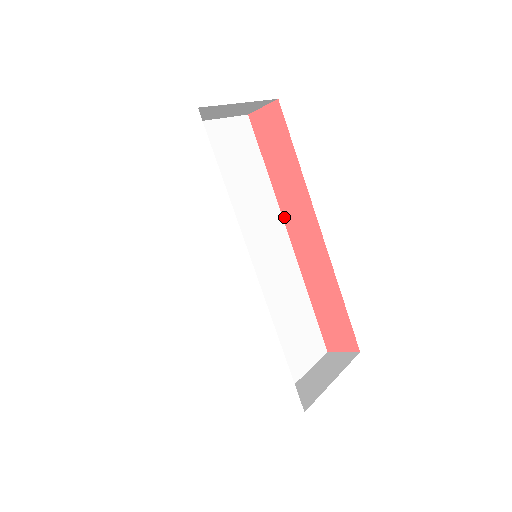
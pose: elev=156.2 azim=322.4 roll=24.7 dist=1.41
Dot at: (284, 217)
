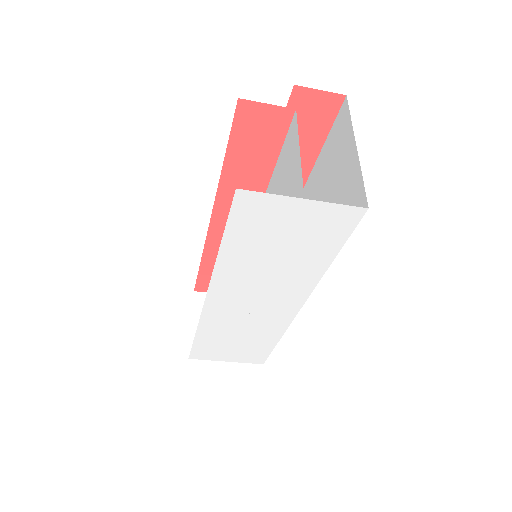
Dot at: occluded
